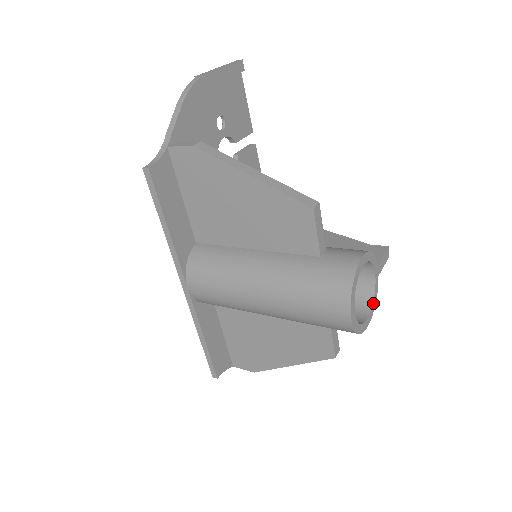
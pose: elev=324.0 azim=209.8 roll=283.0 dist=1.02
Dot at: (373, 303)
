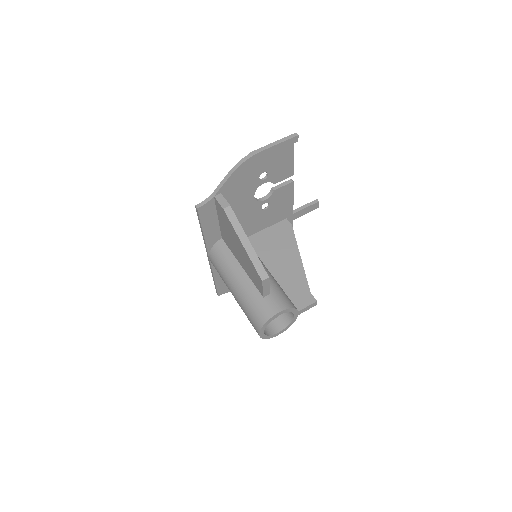
Dot at: (288, 326)
